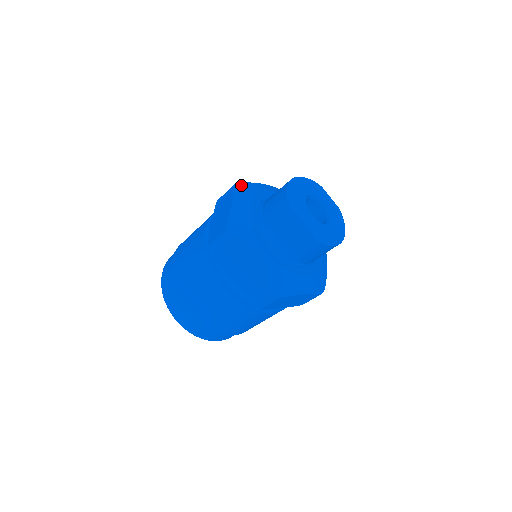
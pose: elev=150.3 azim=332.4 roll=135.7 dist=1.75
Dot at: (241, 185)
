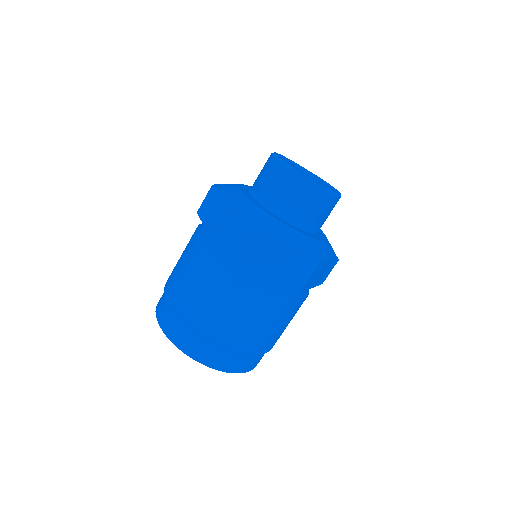
Dot at: (218, 185)
